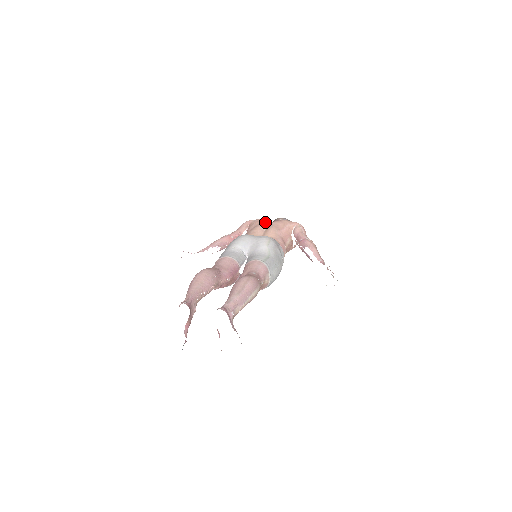
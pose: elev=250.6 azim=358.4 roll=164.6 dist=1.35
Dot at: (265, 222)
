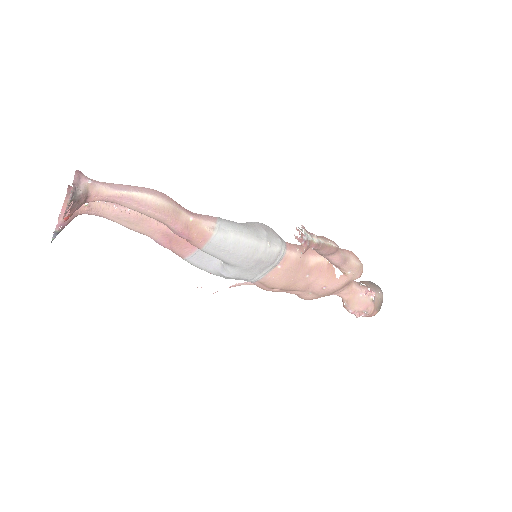
Dot at: occluded
